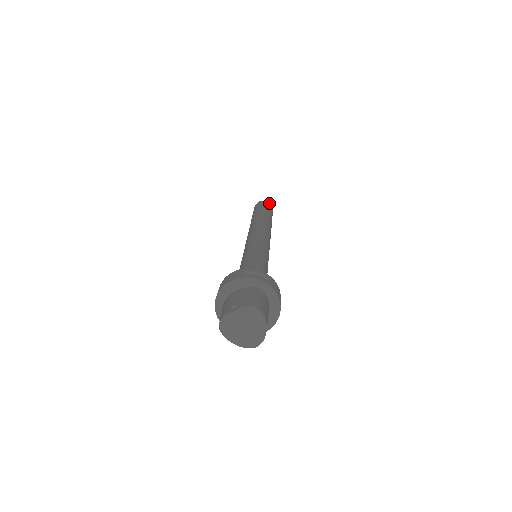
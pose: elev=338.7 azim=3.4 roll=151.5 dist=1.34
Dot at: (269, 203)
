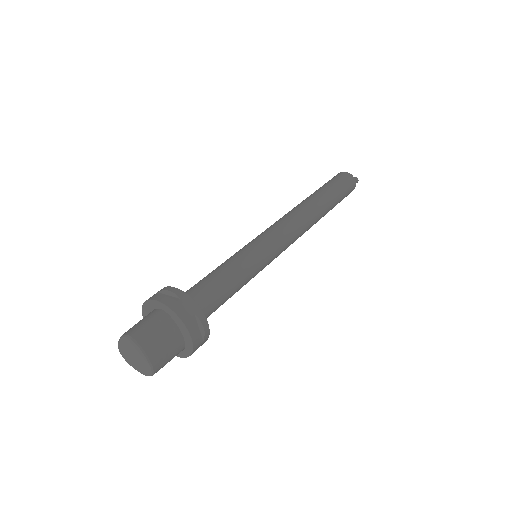
Dot at: (346, 173)
